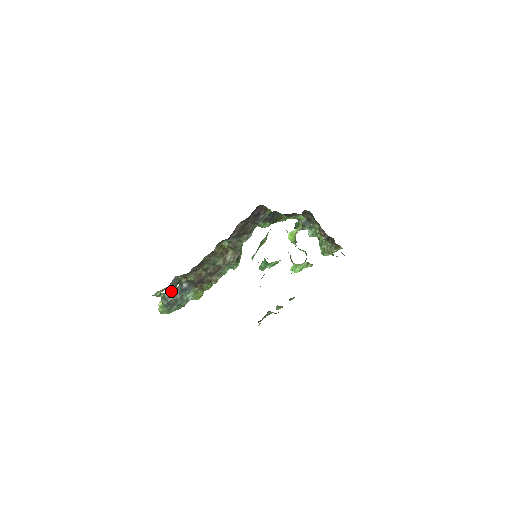
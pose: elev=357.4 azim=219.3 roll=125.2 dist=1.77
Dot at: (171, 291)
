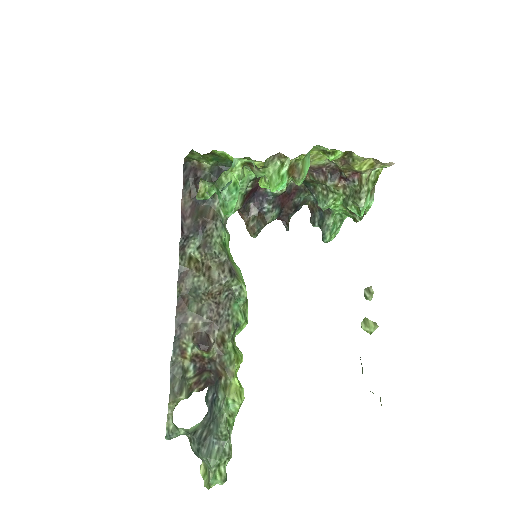
Dot at: (200, 423)
